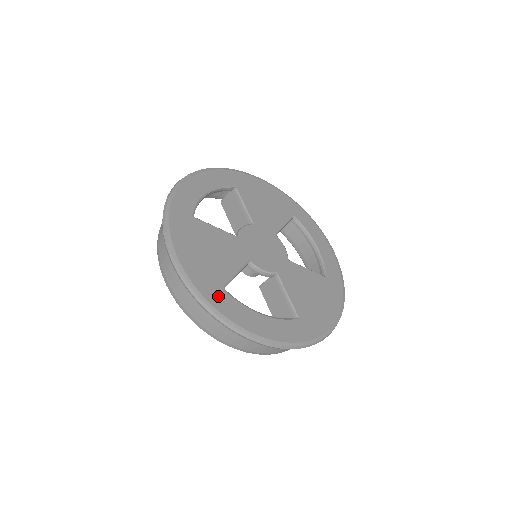
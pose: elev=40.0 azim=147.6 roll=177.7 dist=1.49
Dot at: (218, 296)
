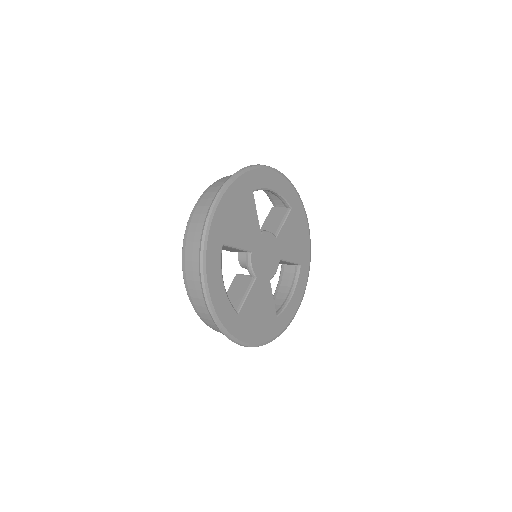
Dot at: (279, 324)
